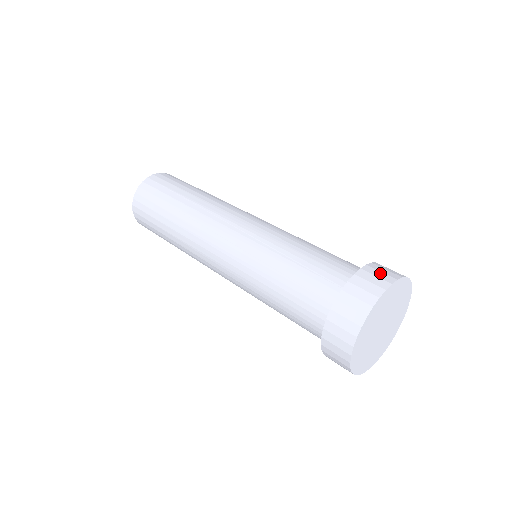
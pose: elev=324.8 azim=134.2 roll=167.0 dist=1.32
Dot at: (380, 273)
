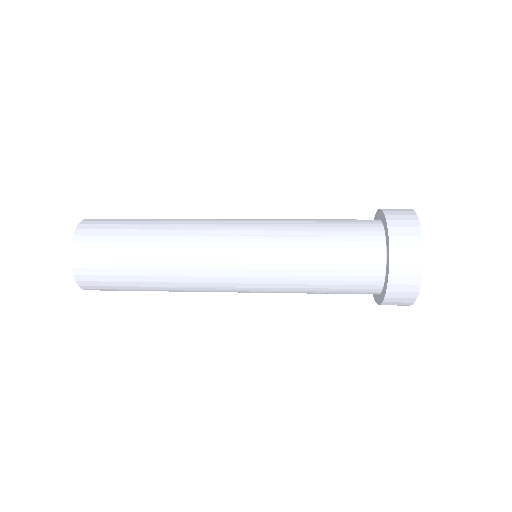
Dot at: (400, 212)
